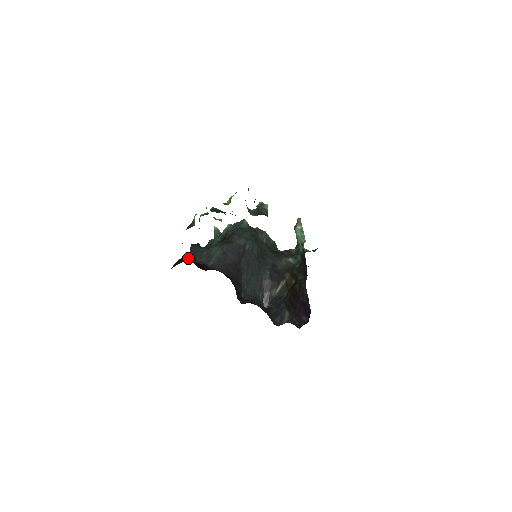
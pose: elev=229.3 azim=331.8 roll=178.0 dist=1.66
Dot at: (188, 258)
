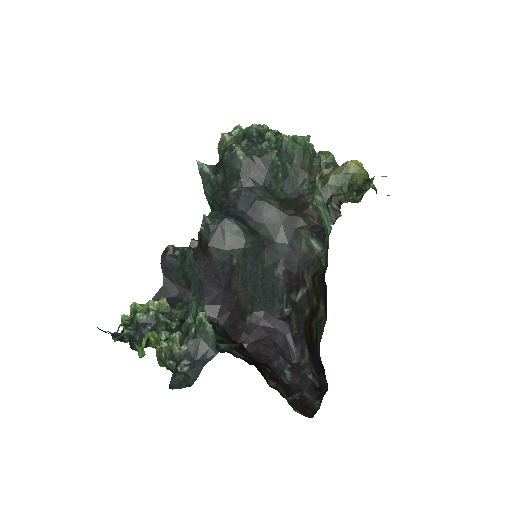
Dot at: occluded
